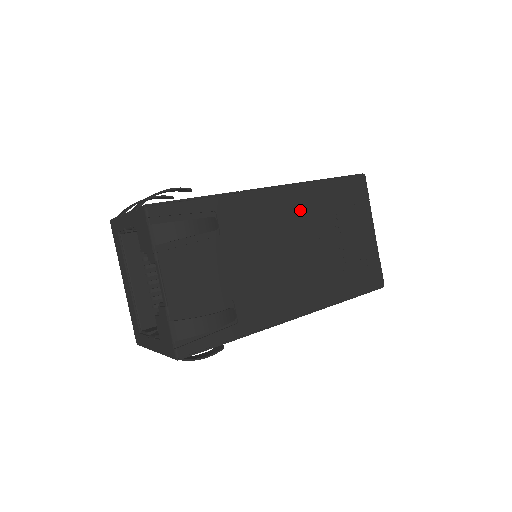
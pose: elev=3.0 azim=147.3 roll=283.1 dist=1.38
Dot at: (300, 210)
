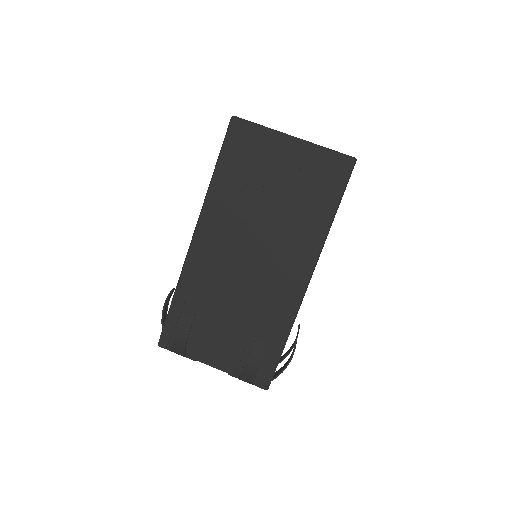
Dot at: (224, 221)
